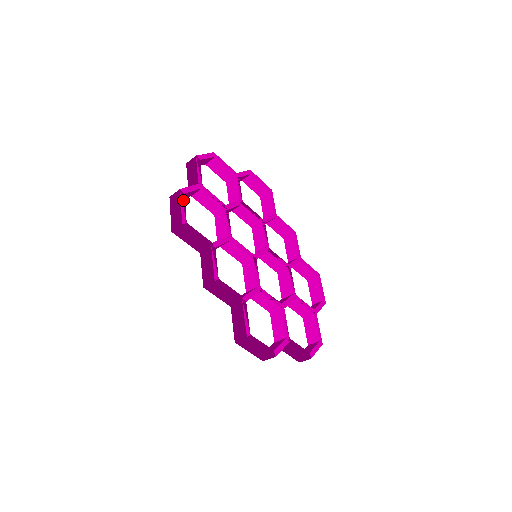
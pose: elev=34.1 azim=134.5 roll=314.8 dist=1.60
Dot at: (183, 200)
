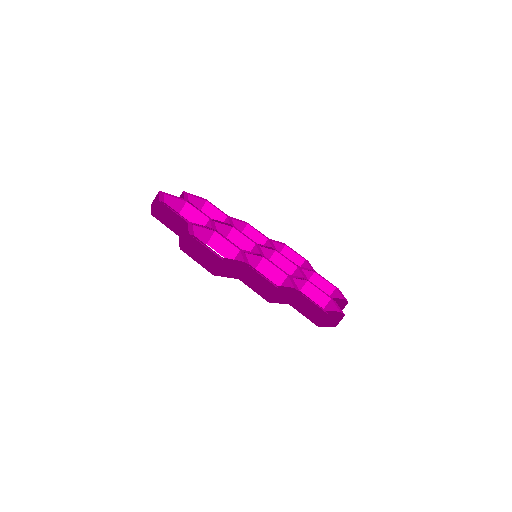
Dot at: (200, 241)
